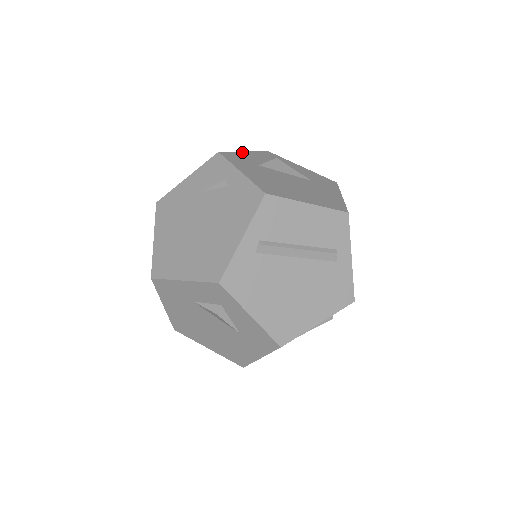
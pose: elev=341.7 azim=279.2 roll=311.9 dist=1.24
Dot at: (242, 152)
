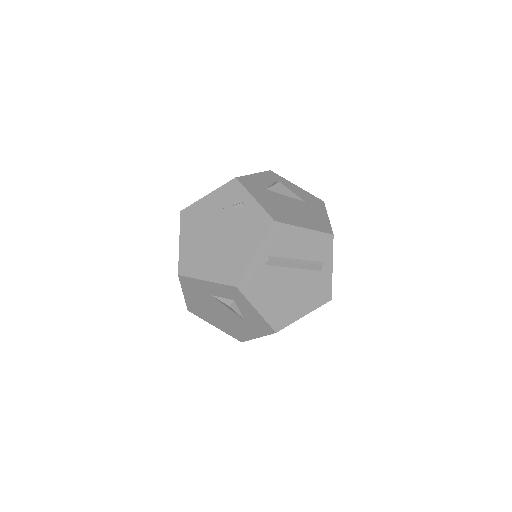
Dot at: (252, 175)
